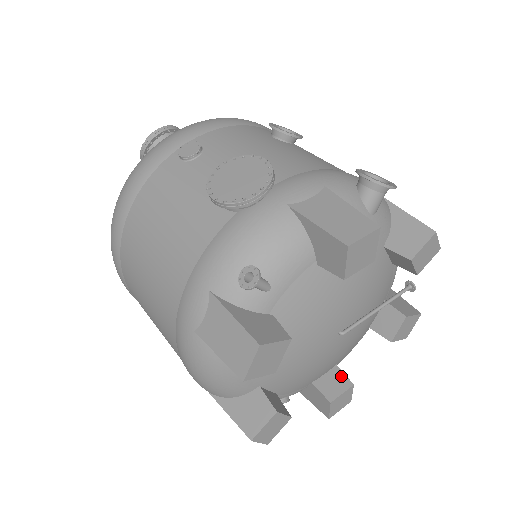
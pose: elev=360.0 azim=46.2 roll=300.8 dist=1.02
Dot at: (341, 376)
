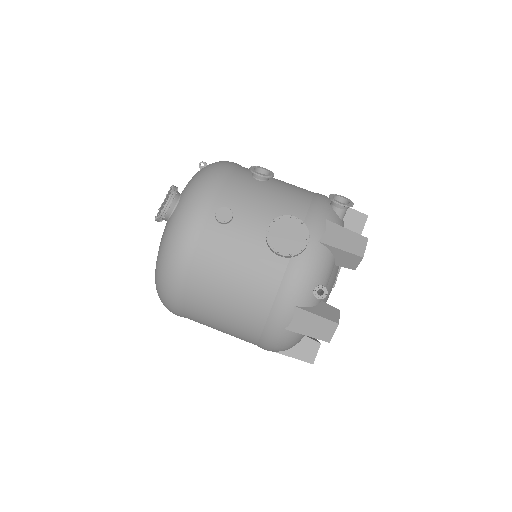
Dot at: occluded
